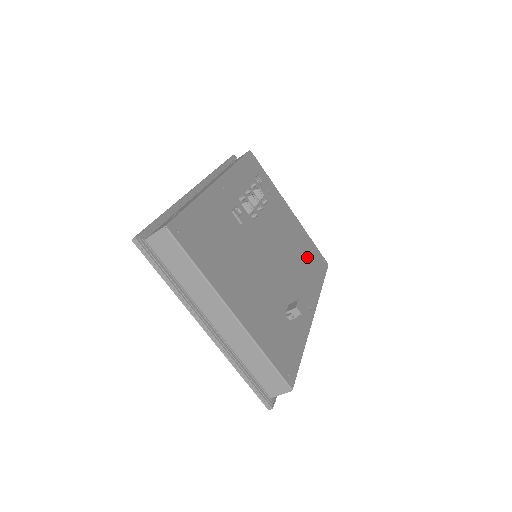
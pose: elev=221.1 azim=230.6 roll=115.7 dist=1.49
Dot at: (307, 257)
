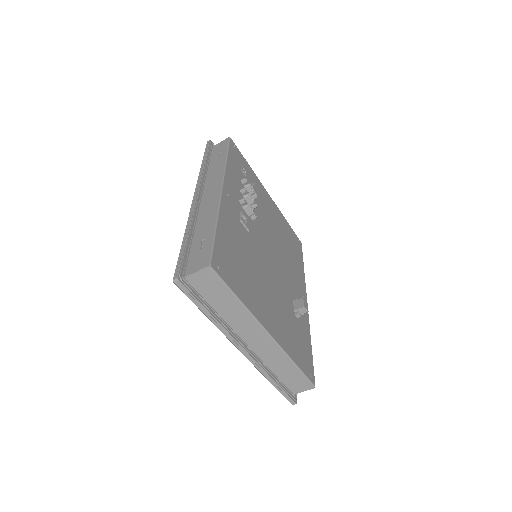
Dot at: (289, 243)
